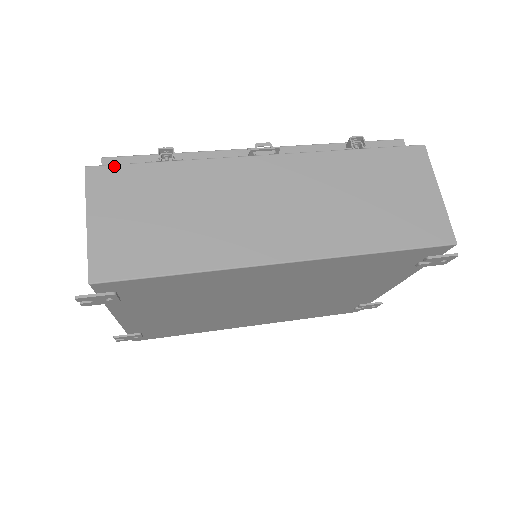
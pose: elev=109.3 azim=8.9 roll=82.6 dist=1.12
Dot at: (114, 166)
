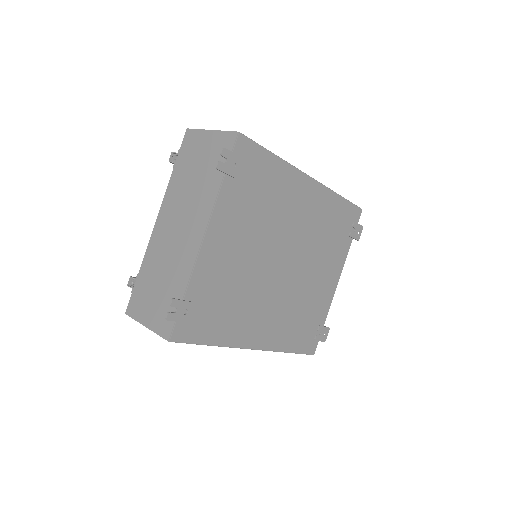
Dot at: occluded
